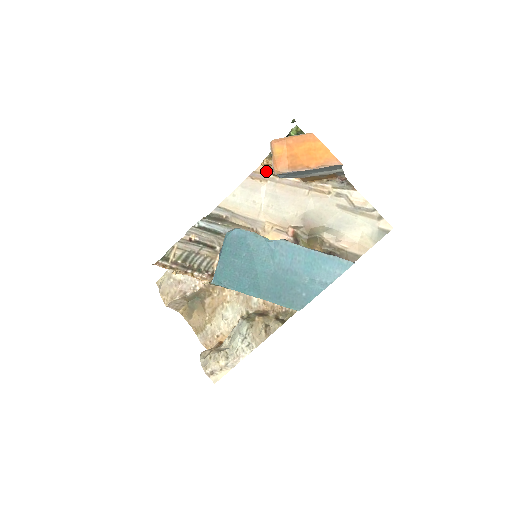
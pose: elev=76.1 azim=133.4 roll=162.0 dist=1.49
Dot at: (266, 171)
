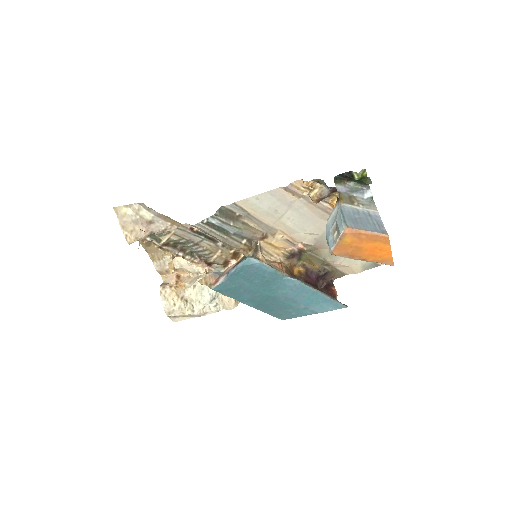
Dot at: (304, 187)
